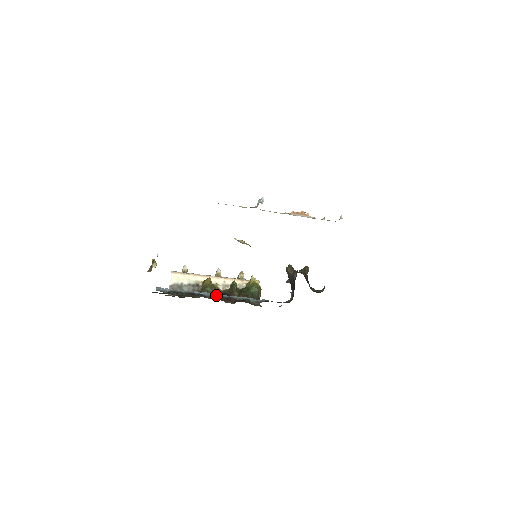
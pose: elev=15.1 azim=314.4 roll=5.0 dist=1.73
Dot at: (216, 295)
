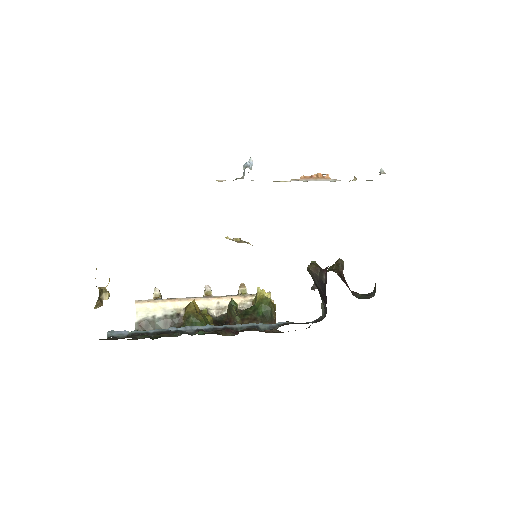
Dot at: (204, 328)
